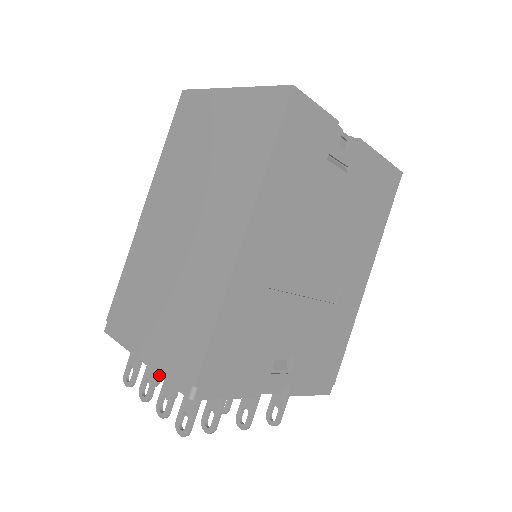
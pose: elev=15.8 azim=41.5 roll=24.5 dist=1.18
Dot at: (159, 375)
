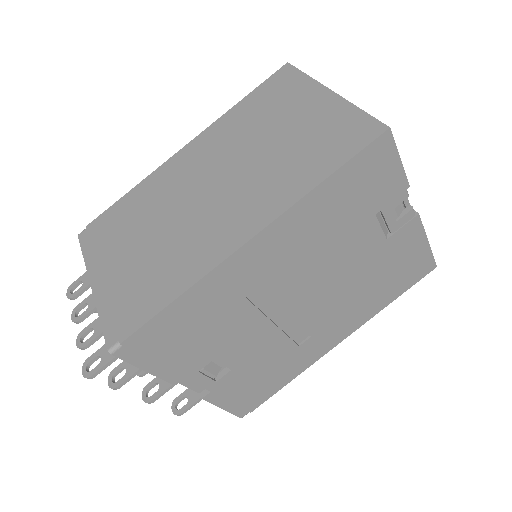
Dot at: (97, 310)
